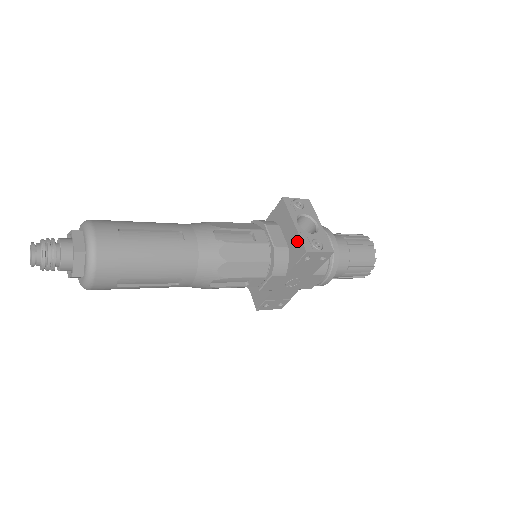
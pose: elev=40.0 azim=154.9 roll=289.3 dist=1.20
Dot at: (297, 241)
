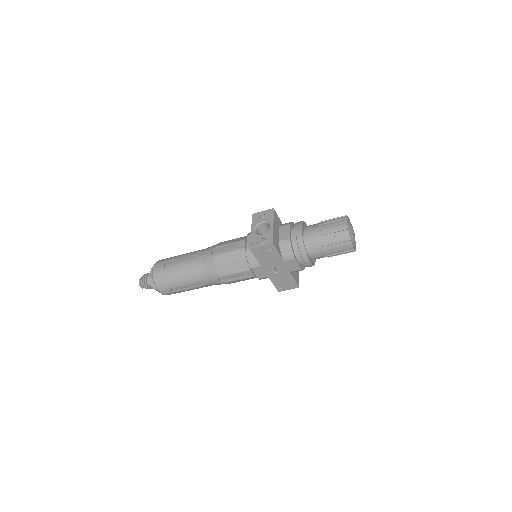
Dot at: occluded
